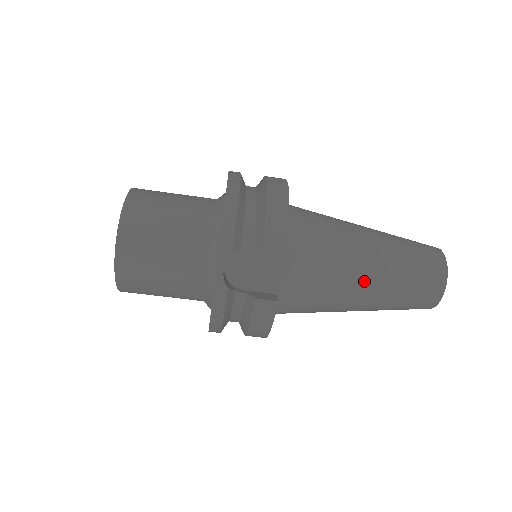
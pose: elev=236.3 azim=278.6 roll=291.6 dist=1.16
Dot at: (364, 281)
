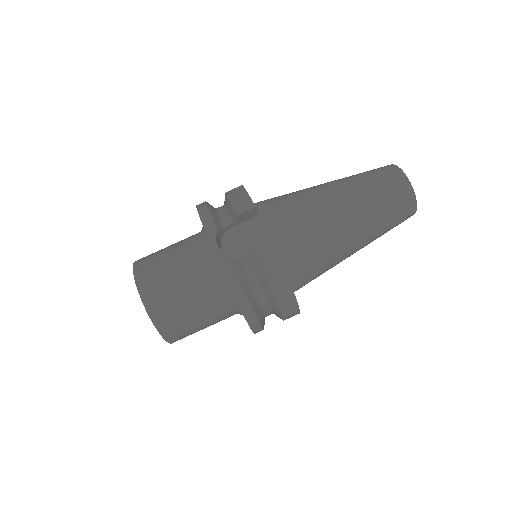
Dot at: (337, 206)
